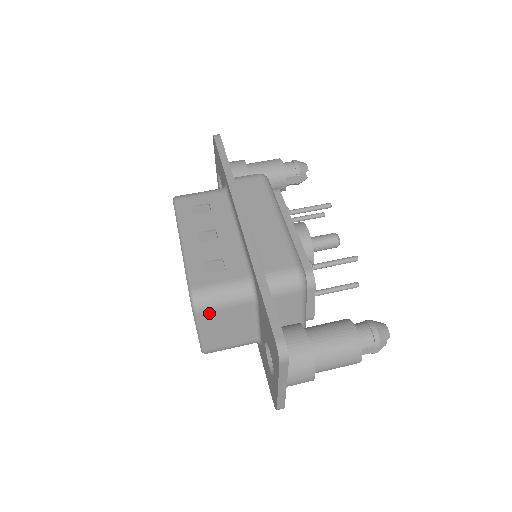
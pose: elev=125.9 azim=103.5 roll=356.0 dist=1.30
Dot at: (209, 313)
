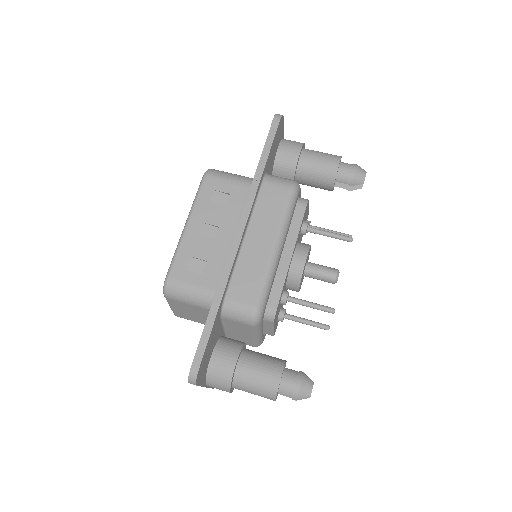
Dot at: (176, 301)
